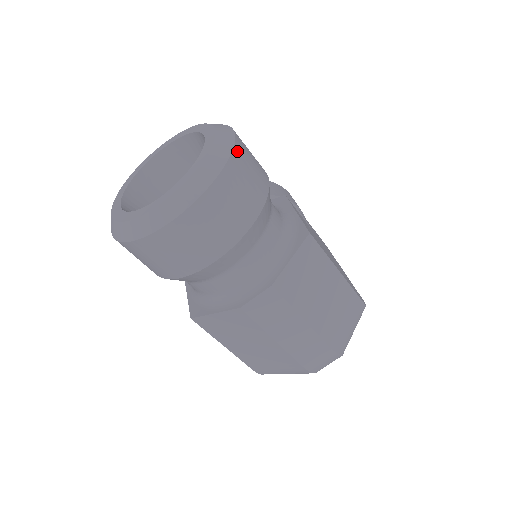
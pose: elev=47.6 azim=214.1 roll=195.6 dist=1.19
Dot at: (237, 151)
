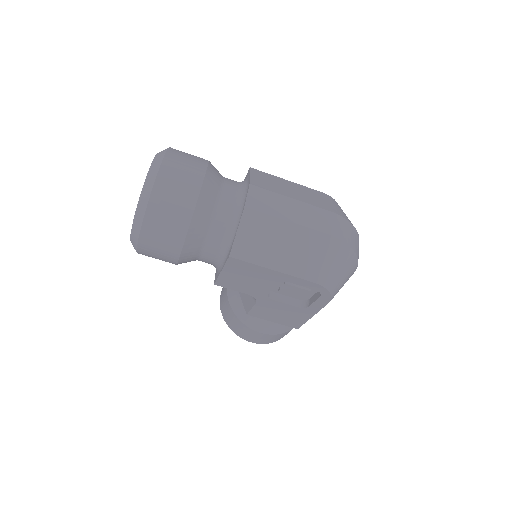
Dot at: occluded
